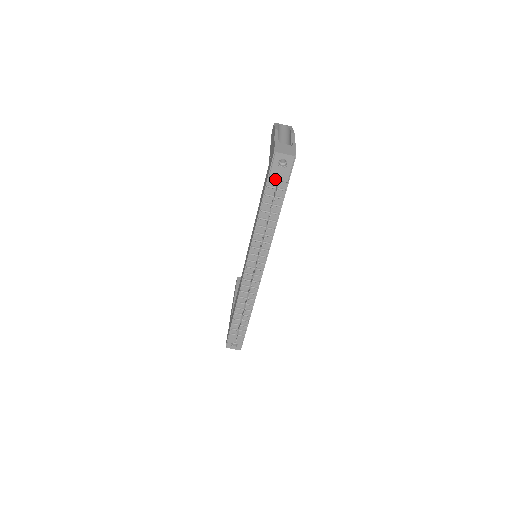
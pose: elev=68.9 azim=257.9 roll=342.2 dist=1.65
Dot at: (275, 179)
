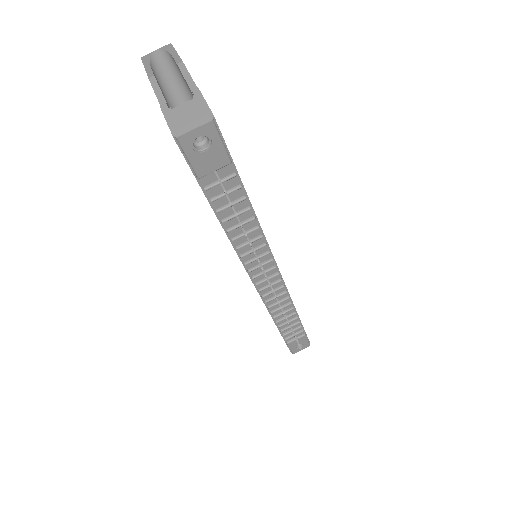
Dot at: (208, 173)
